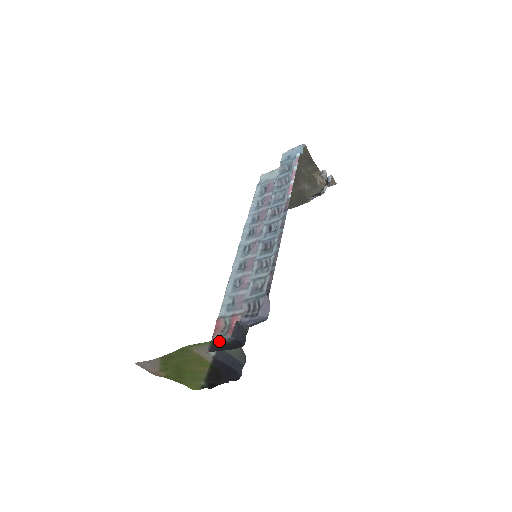
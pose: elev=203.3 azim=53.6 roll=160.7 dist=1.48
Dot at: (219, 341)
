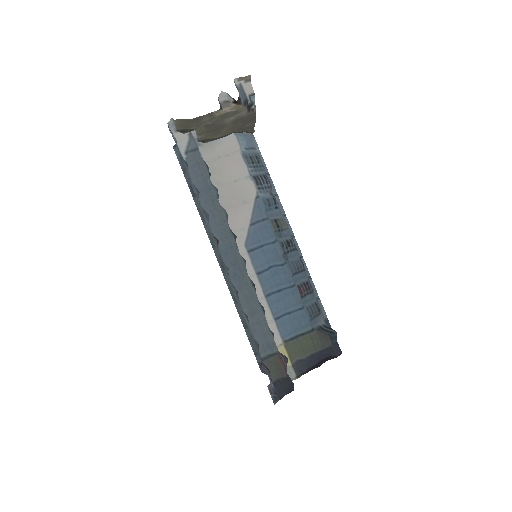
Dot at: occluded
